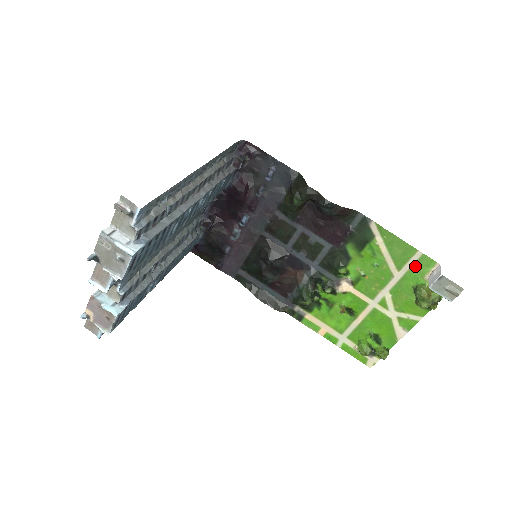
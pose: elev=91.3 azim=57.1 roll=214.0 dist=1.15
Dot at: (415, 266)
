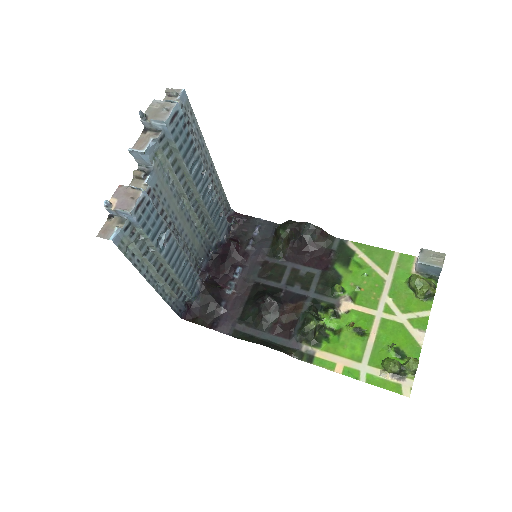
Dot at: (399, 265)
